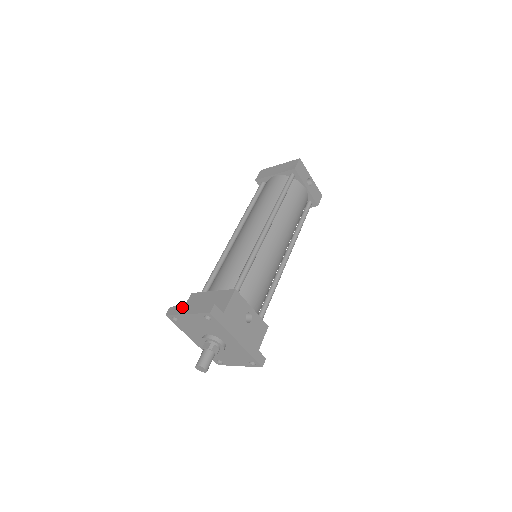
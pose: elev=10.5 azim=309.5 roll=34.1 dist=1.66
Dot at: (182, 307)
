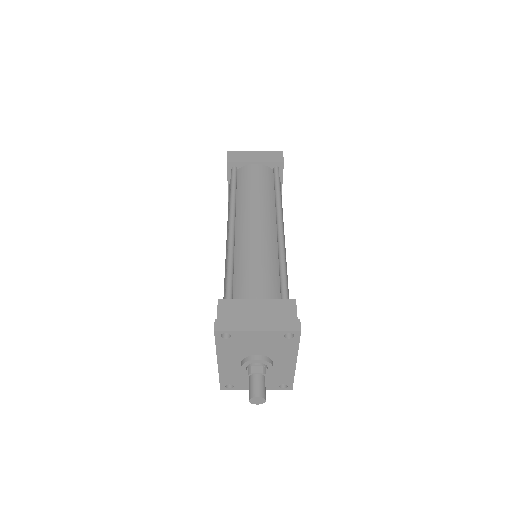
Dot at: (242, 320)
